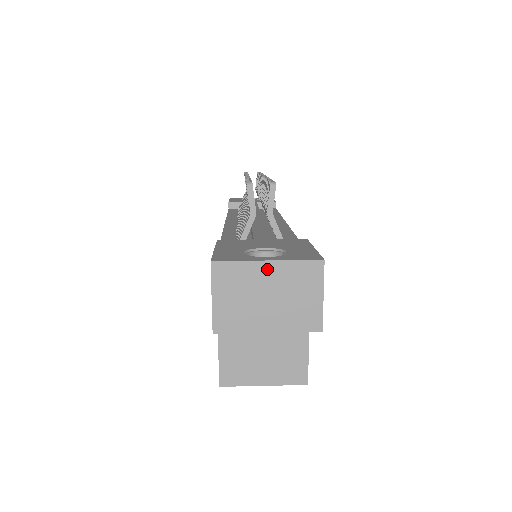
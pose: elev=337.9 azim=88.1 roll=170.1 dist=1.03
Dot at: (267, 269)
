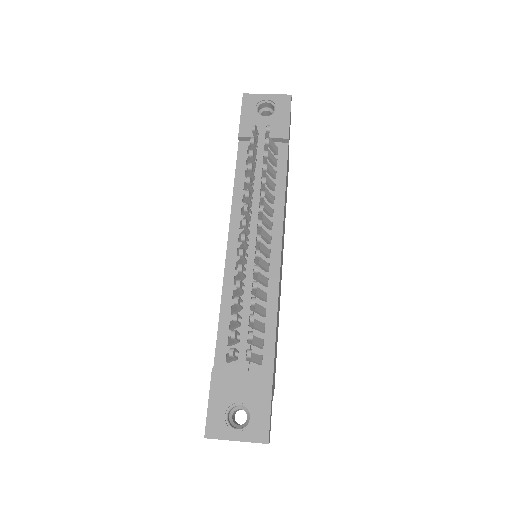
Dot at: occluded
